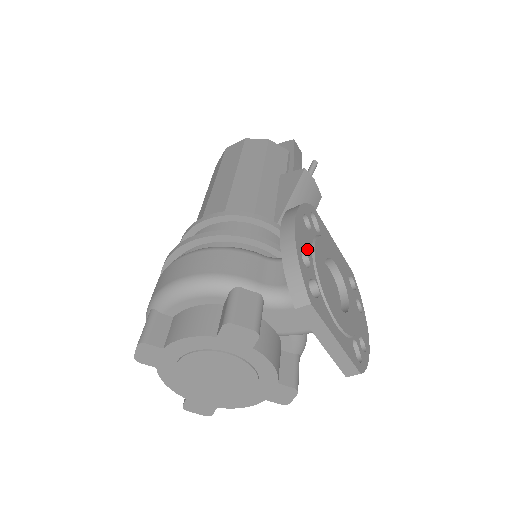
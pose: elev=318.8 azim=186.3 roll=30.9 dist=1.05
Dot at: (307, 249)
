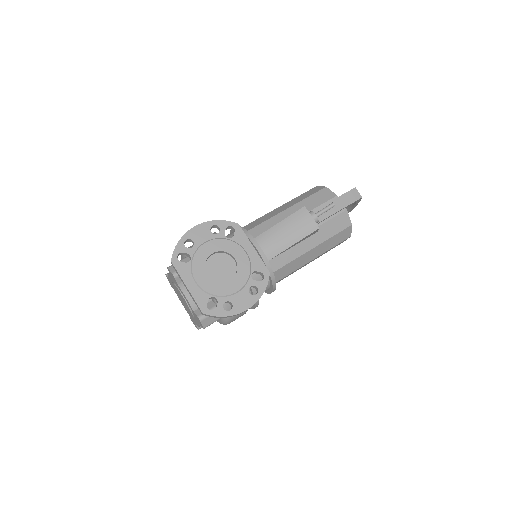
Dot at: (198, 240)
